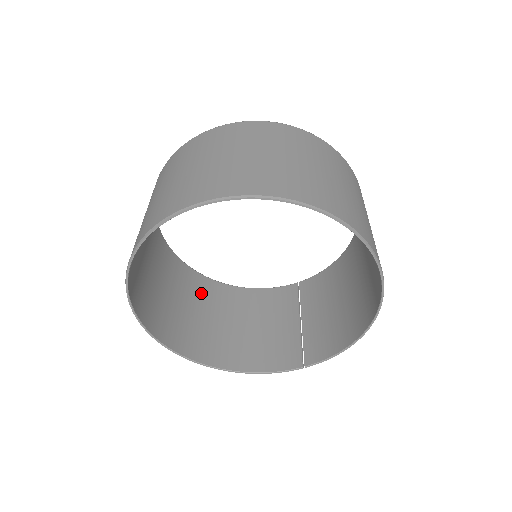
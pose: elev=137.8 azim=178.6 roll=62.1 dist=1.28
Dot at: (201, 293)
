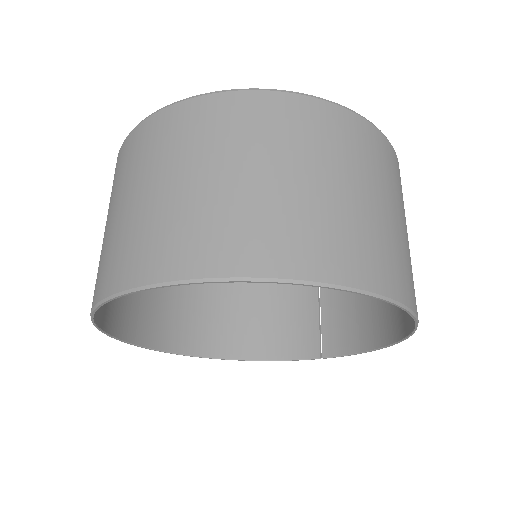
Dot at: occluded
